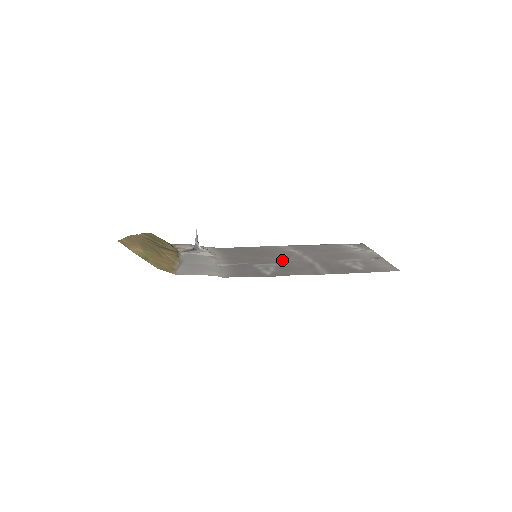
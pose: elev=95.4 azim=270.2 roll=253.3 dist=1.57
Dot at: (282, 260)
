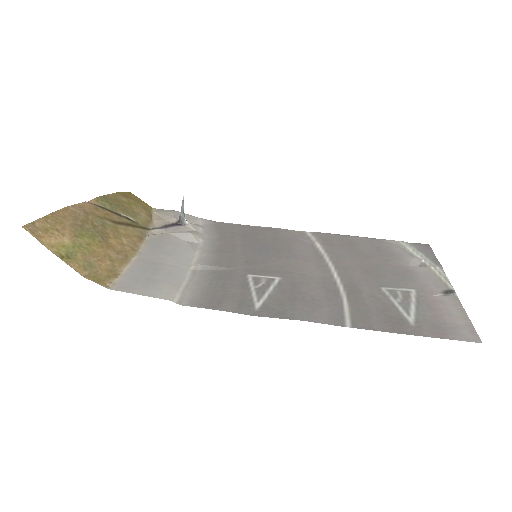
Dot at: (294, 269)
